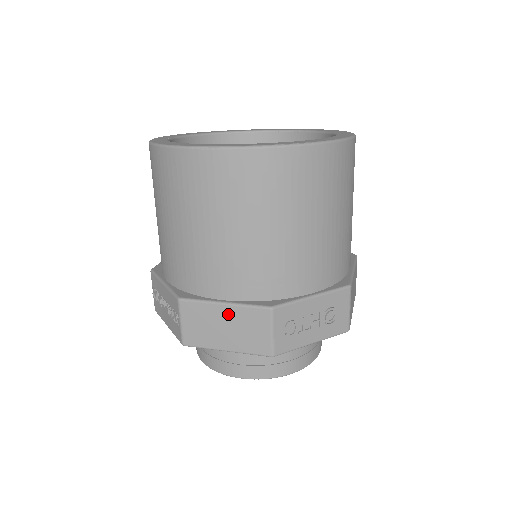
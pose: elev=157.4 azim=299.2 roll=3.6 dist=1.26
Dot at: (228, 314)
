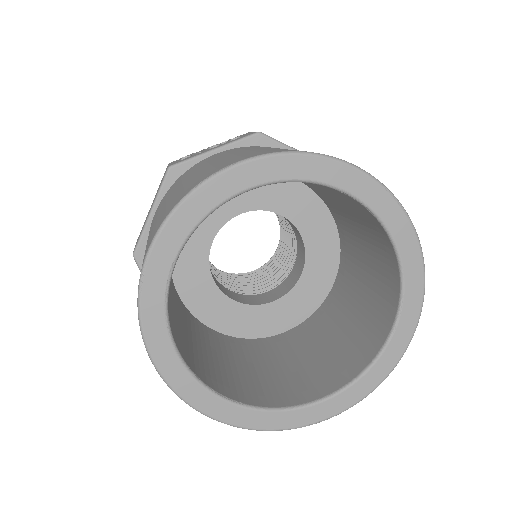
Dot at: occluded
